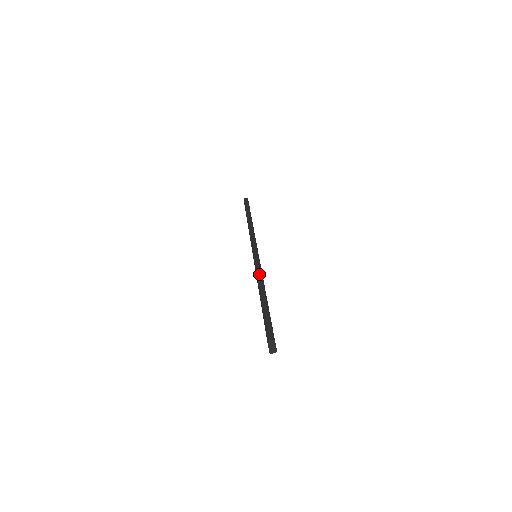
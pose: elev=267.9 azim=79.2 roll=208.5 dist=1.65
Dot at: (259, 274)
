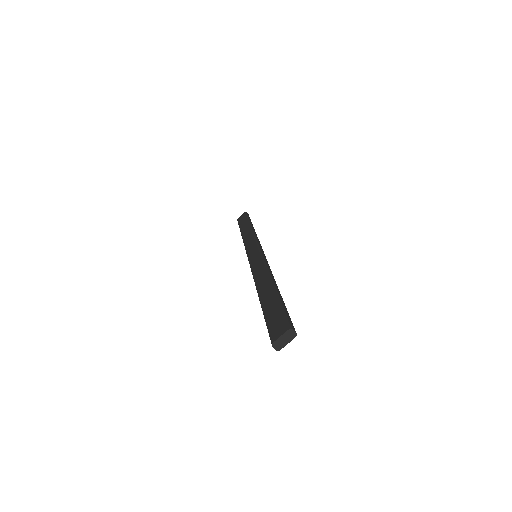
Dot at: occluded
